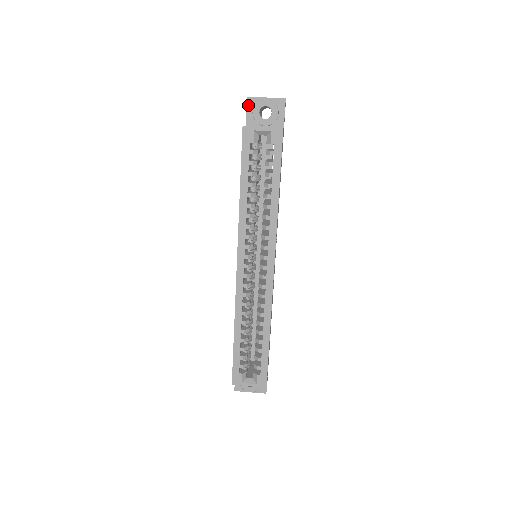
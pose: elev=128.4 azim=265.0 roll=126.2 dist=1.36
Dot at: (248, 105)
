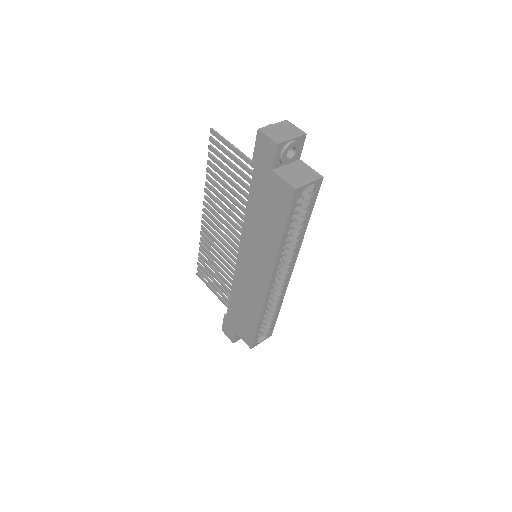
Dot at: (277, 151)
